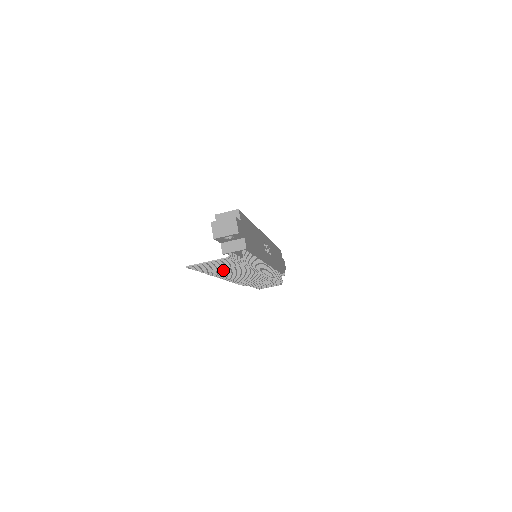
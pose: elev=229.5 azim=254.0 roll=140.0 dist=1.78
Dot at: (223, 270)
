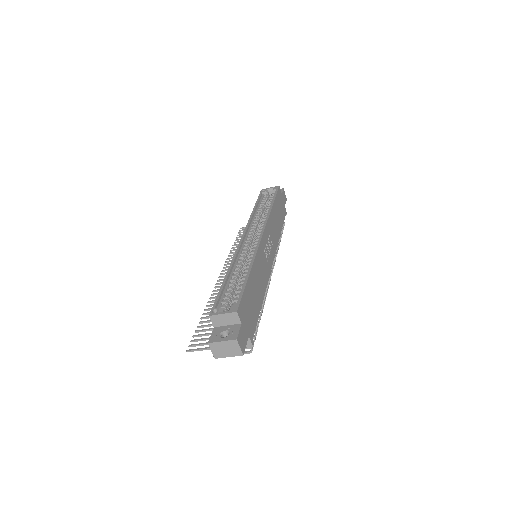
Dot at: occluded
